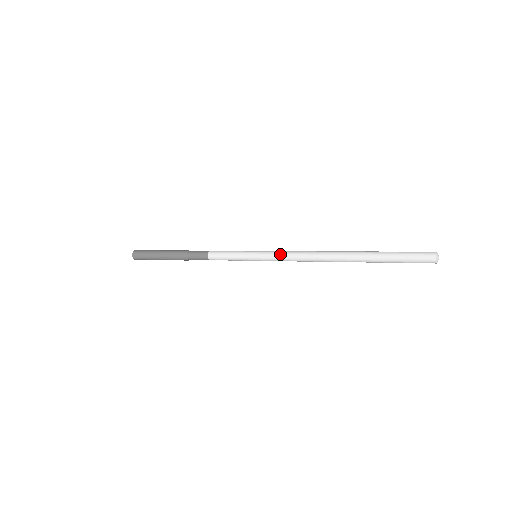
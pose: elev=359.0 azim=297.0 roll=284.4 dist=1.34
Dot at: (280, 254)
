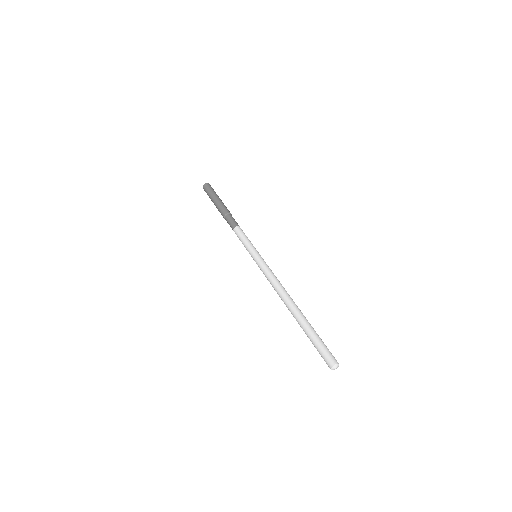
Dot at: occluded
